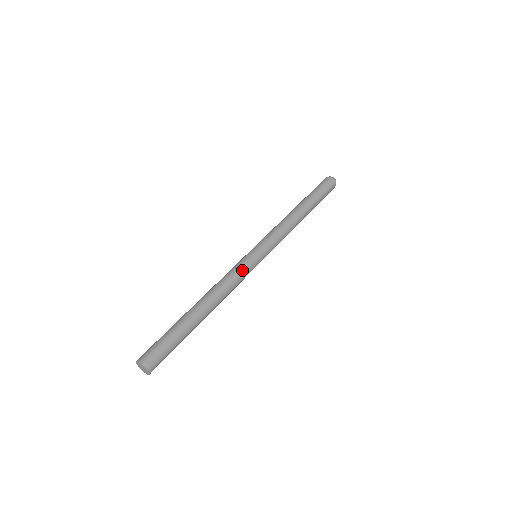
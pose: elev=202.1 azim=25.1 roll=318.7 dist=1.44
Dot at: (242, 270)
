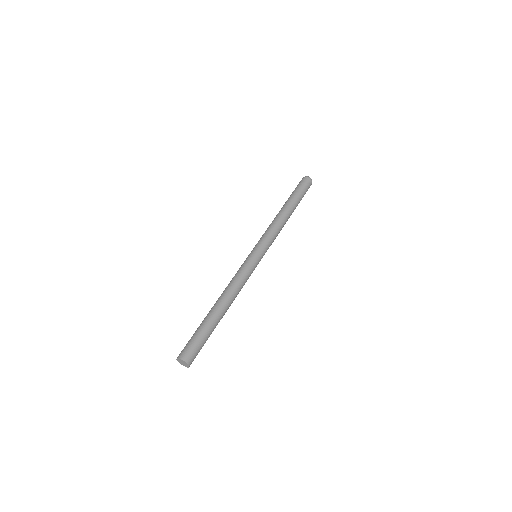
Dot at: (250, 274)
